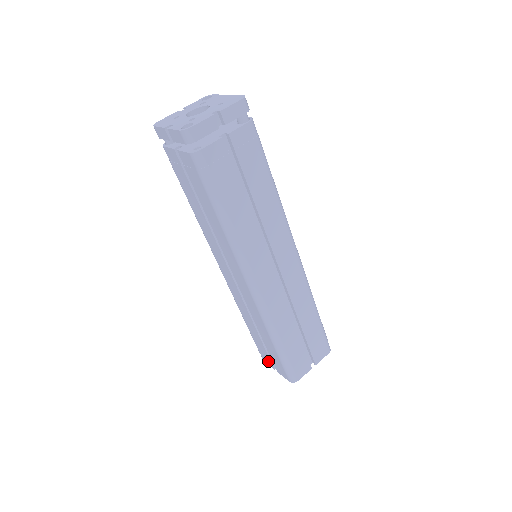
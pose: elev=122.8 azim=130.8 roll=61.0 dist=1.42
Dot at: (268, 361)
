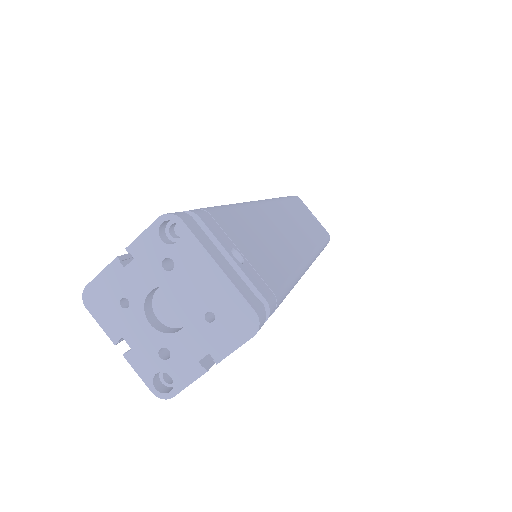
Dot at: occluded
